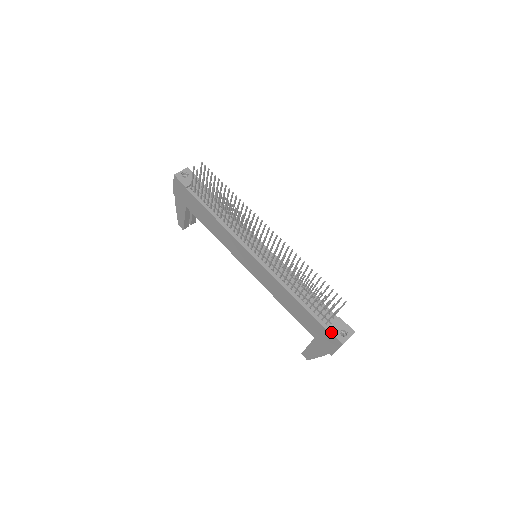
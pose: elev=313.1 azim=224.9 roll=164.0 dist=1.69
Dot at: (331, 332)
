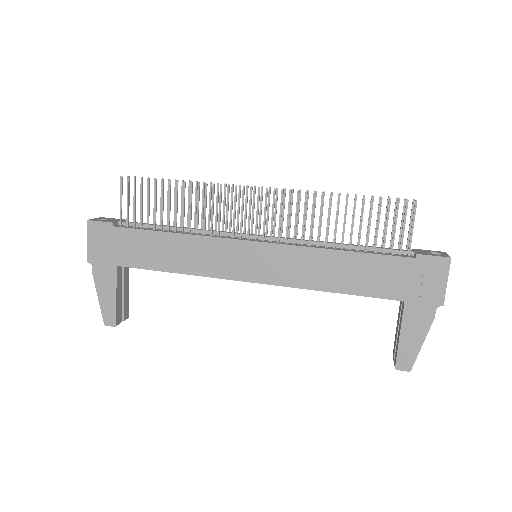
Dot at: (425, 254)
